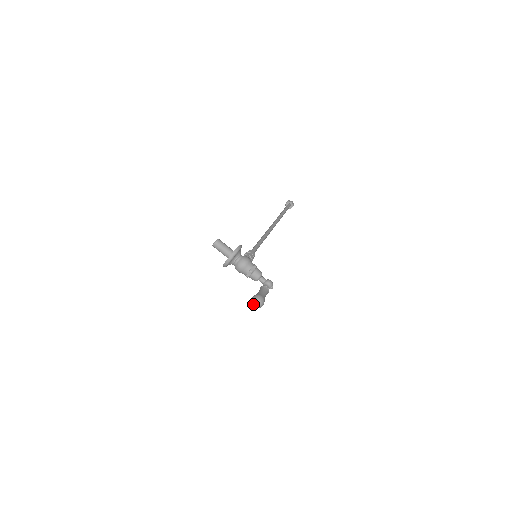
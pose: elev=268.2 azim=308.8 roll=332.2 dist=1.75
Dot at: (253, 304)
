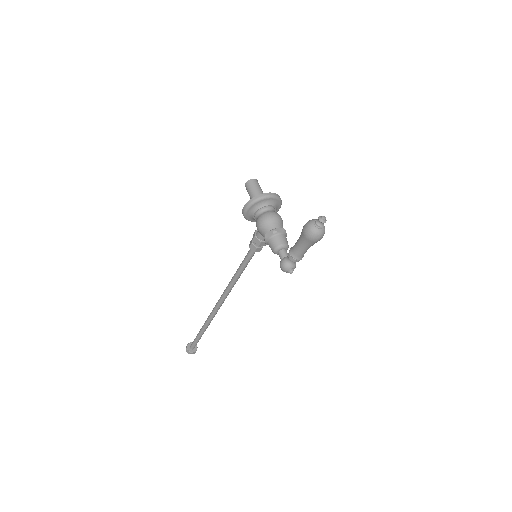
Dot at: (319, 218)
